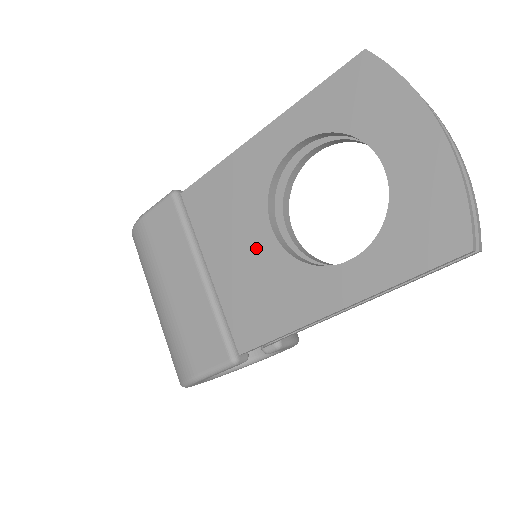
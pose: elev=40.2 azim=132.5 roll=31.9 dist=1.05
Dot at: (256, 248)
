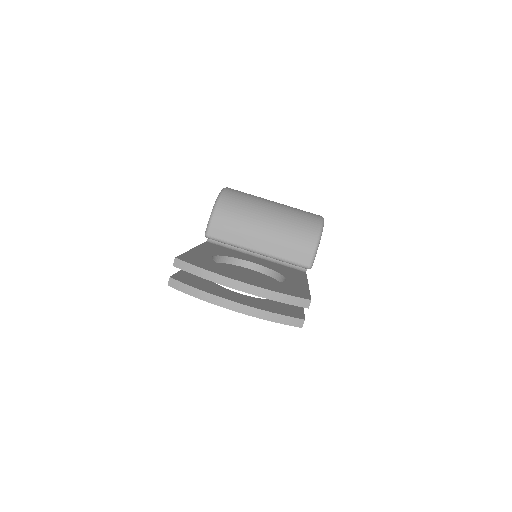
Dot at: occluded
